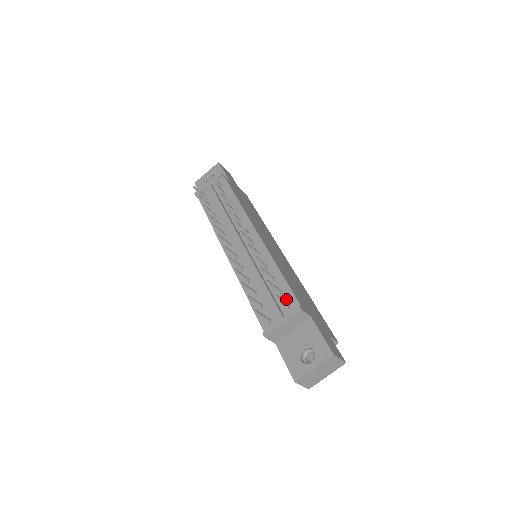
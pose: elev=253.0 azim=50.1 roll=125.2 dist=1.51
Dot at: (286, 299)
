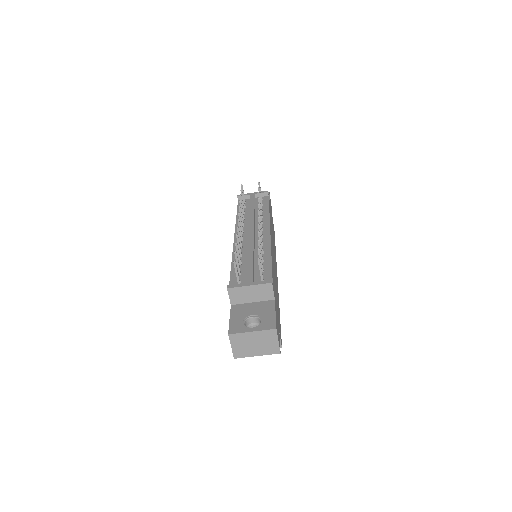
Dot at: (263, 276)
